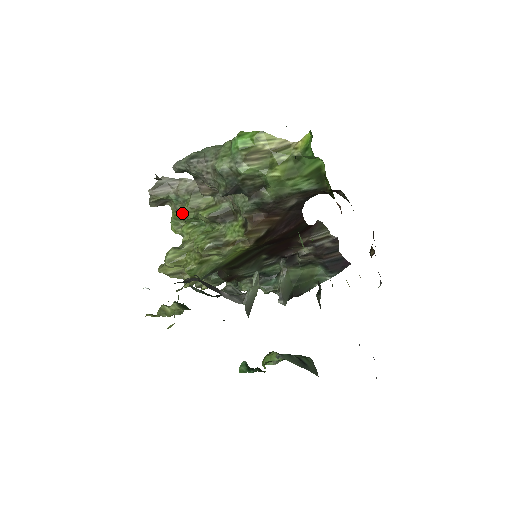
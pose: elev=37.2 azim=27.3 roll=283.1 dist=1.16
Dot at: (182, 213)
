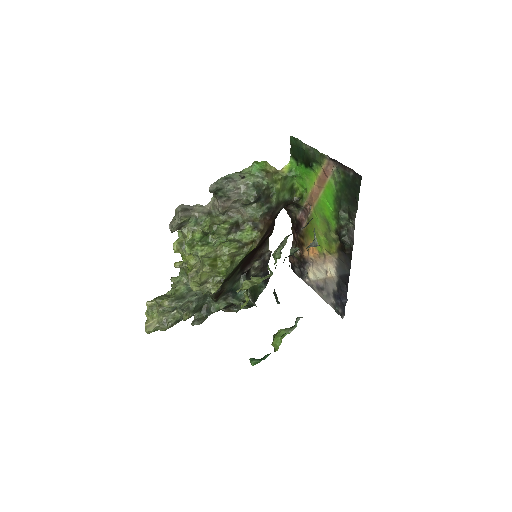
Dot at: (208, 228)
